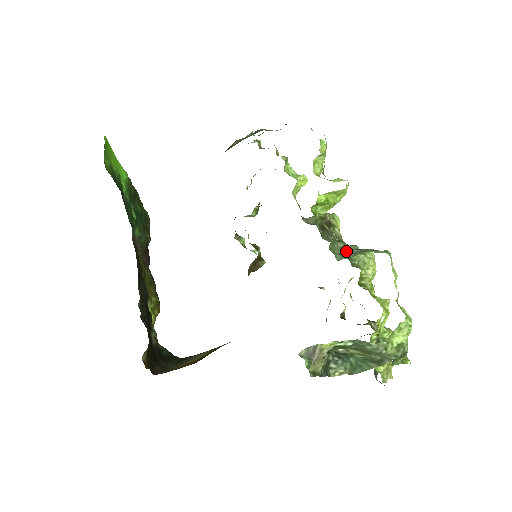
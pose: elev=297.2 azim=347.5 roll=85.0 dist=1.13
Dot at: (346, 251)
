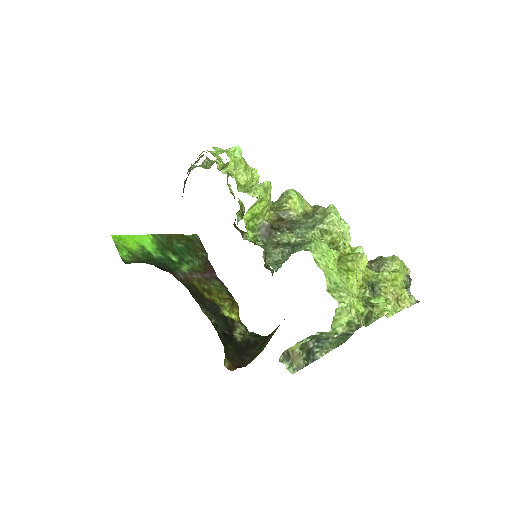
Dot at: (283, 254)
